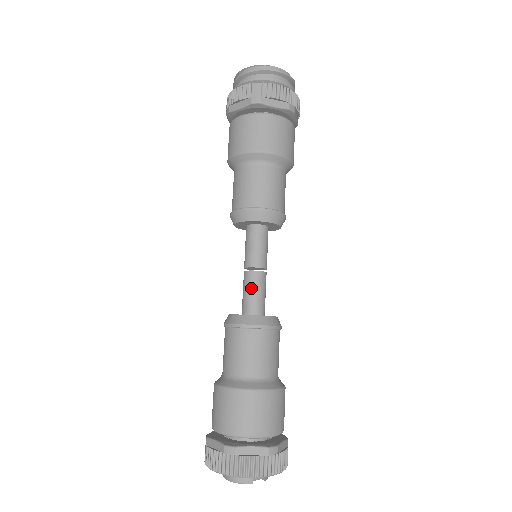
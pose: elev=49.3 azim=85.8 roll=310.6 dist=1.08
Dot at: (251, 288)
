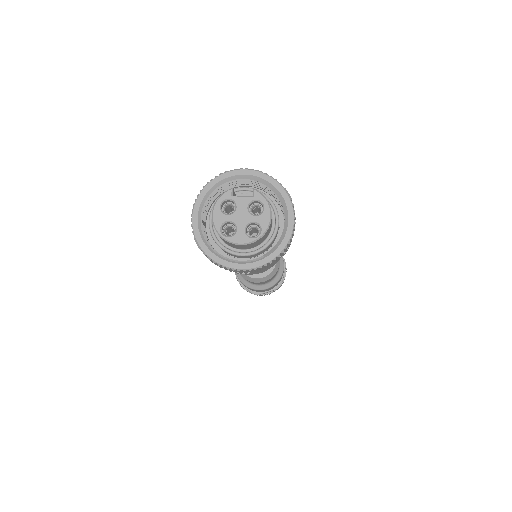
Dot at: occluded
